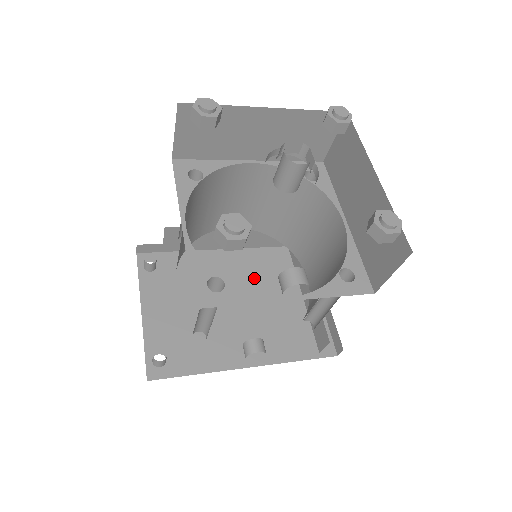
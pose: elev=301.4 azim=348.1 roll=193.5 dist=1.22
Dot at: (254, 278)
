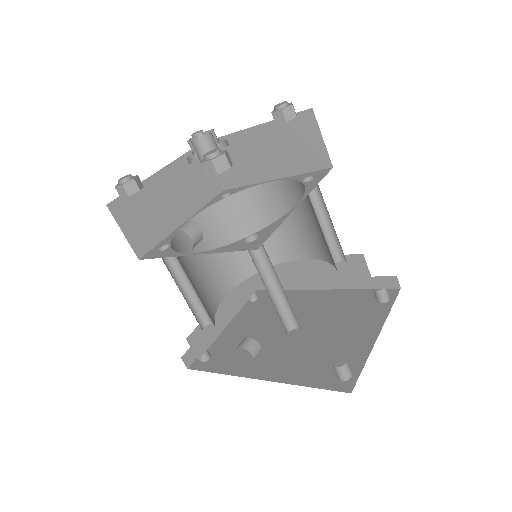
Dot at: (324, 312)
